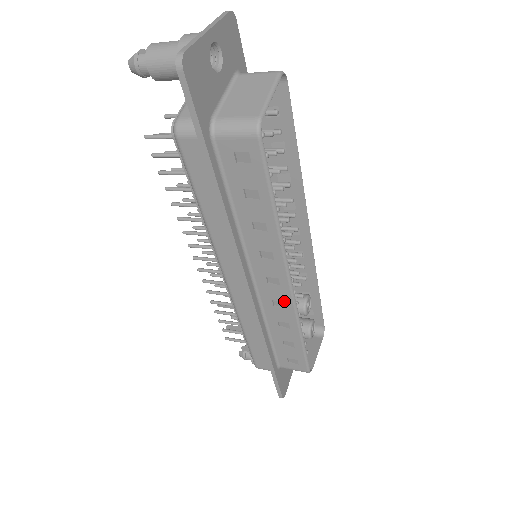
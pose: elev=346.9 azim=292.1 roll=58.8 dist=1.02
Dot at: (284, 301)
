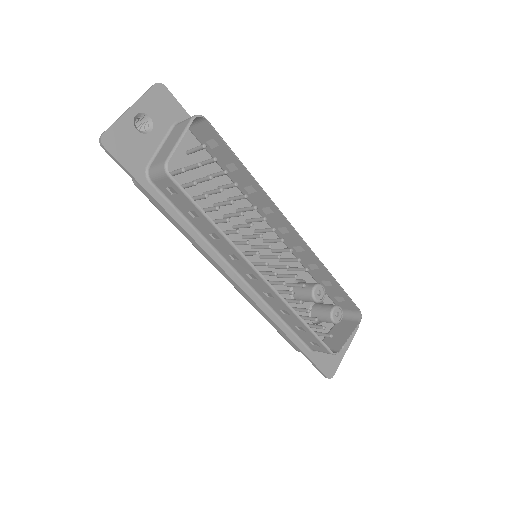
Dot at: (270, 292)
